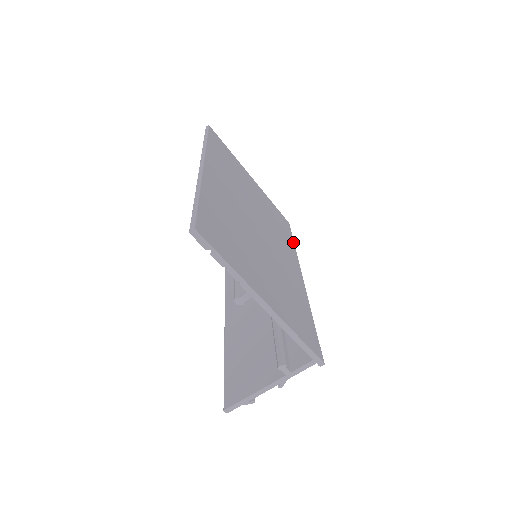
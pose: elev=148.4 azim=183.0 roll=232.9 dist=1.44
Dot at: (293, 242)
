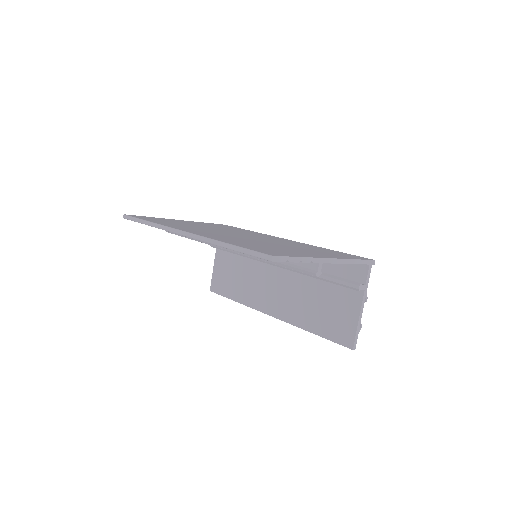
Dot at: (248, 230)
